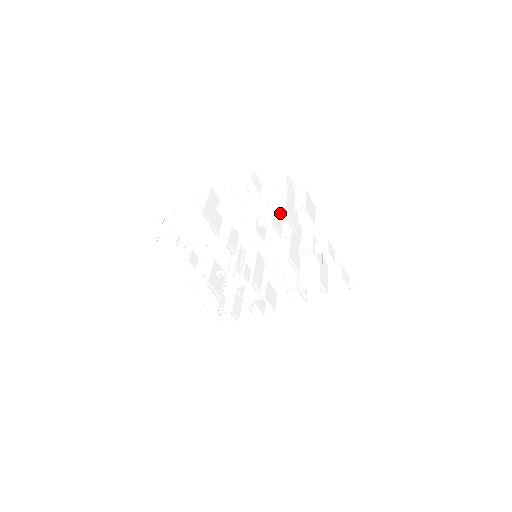
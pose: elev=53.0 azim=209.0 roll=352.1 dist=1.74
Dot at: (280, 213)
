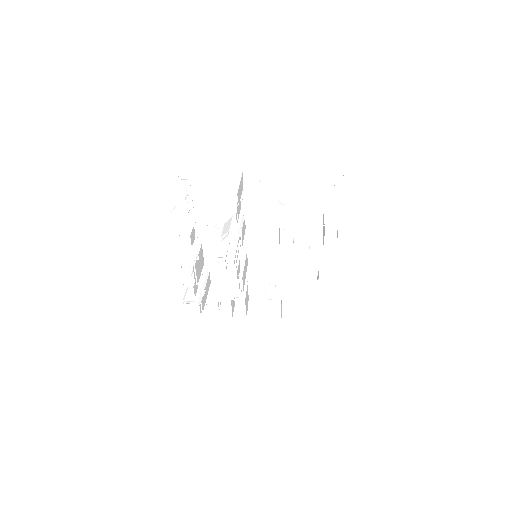
Dot at: (310, 224)
